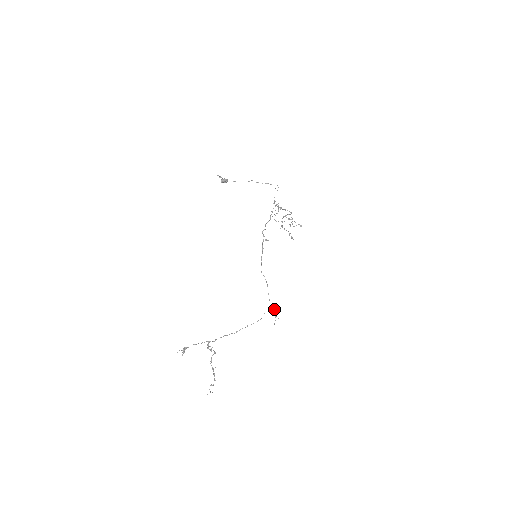
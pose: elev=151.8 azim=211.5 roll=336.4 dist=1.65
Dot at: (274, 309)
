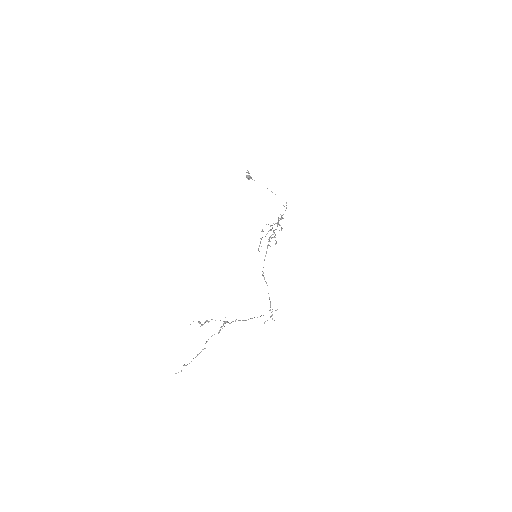
Dot at: occluded
